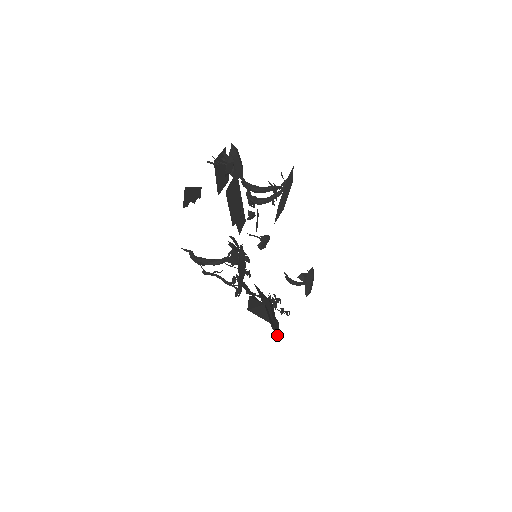
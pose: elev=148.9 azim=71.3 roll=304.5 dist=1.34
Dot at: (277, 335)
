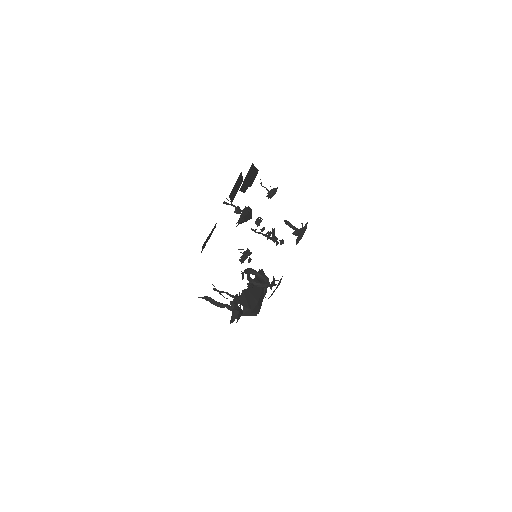
Dot at: occluded
